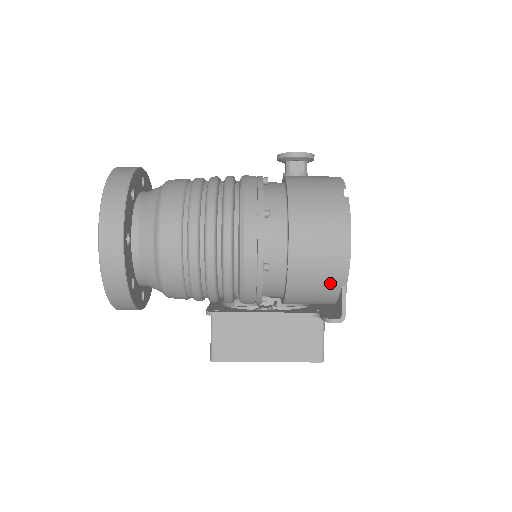
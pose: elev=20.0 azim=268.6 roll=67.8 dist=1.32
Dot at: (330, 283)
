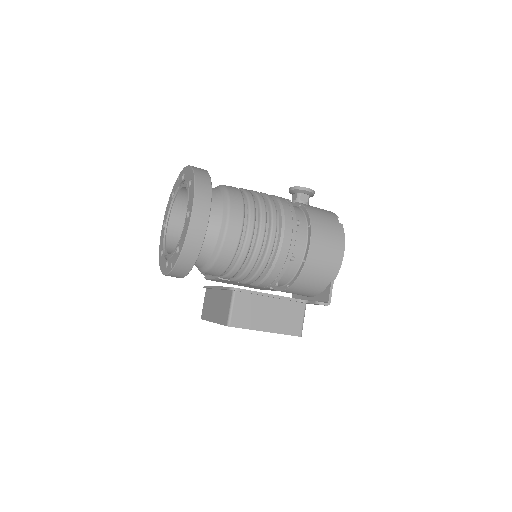
Dot at: (325, 277)
